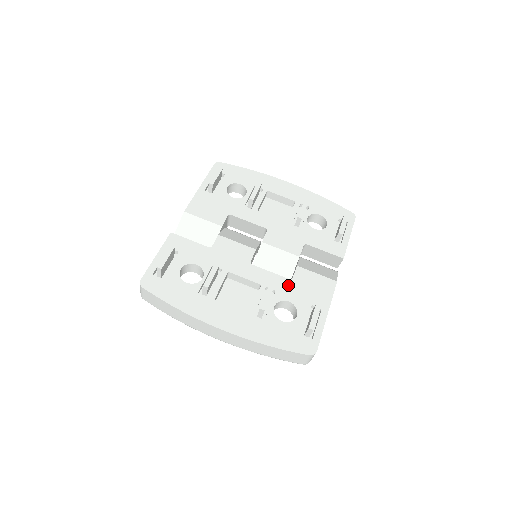
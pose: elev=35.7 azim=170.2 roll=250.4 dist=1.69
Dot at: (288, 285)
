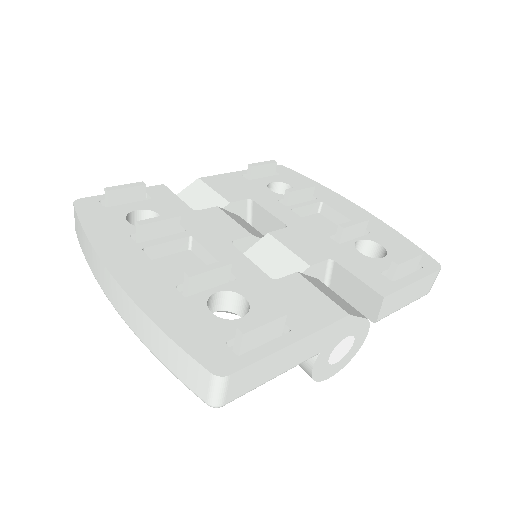
Dot at: (262, 282)
